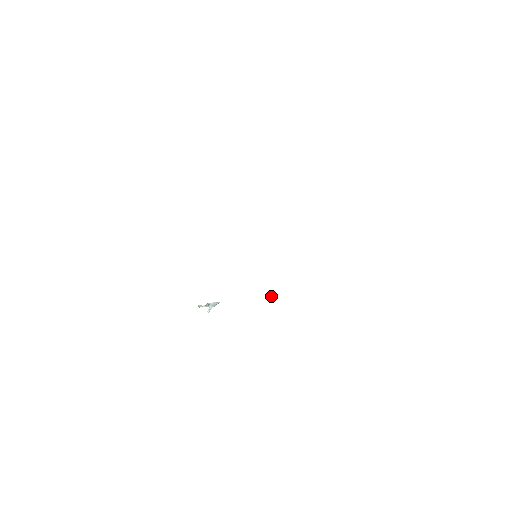
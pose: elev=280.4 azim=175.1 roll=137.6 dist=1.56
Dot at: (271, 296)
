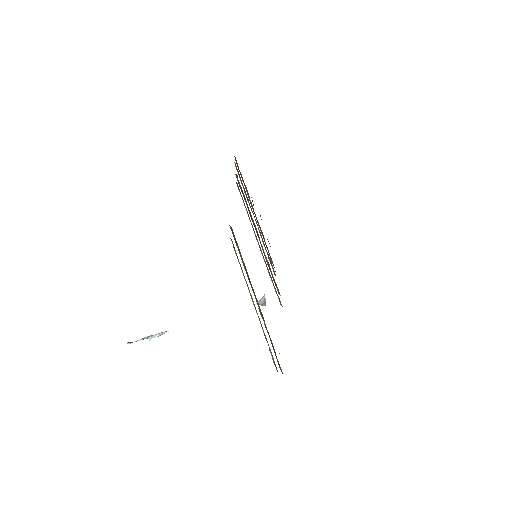
Dot at: (260, 303)
